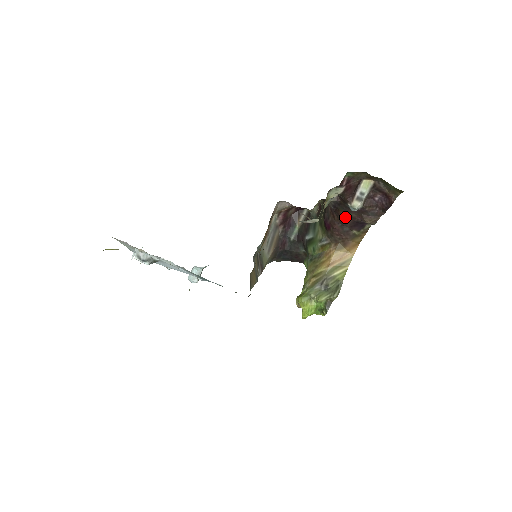
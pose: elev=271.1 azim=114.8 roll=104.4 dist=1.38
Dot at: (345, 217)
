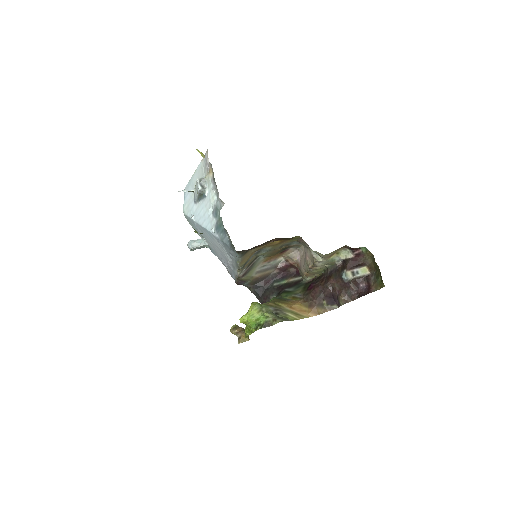
Dot at: (330, 284)
